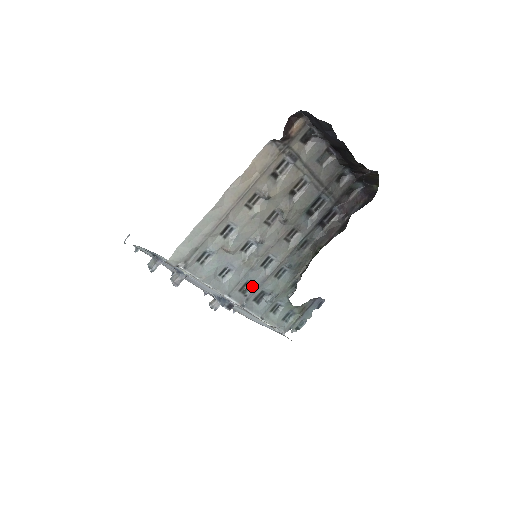
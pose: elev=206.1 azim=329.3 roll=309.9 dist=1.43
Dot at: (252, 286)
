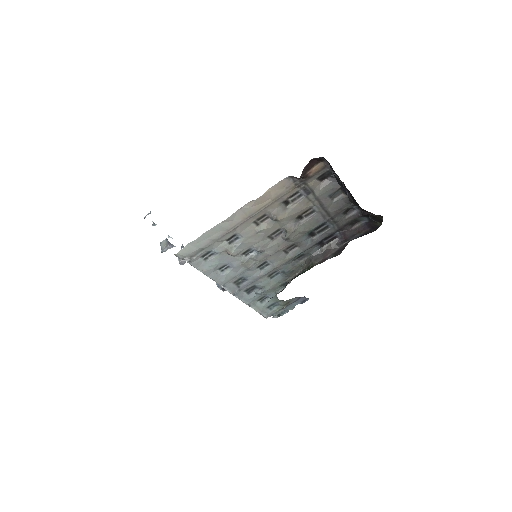
Dot at: (246, 281)
